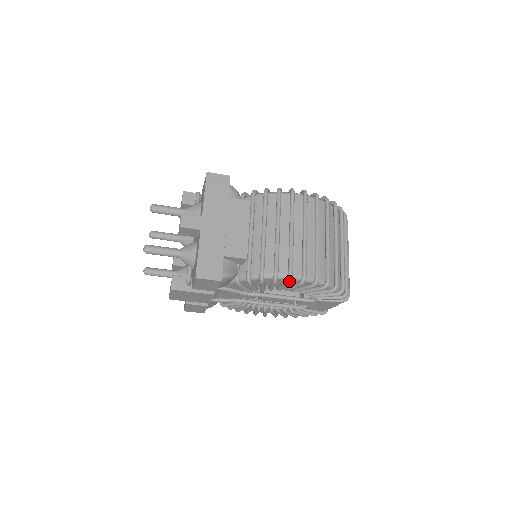
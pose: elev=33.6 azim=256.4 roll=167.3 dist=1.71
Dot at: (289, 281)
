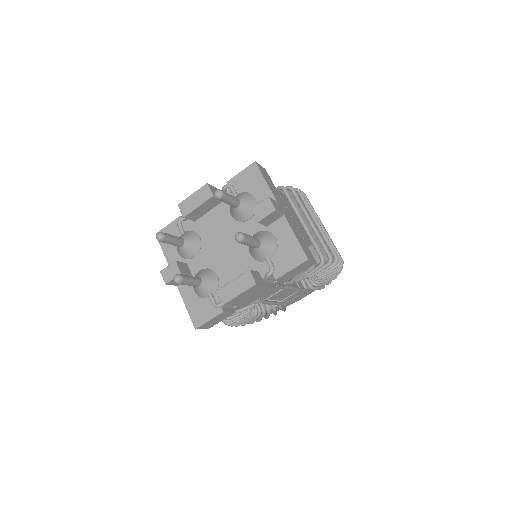
Dot at: (337, 262)
